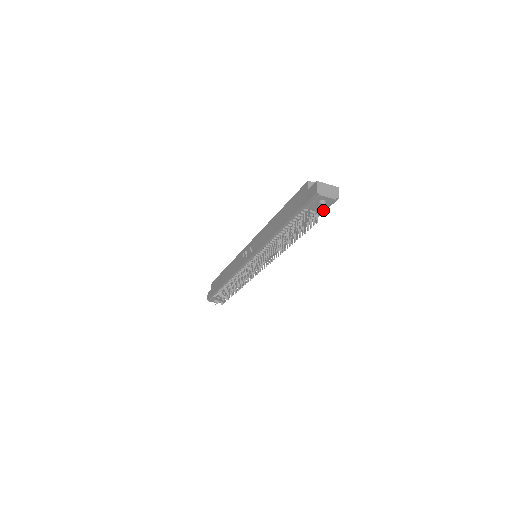
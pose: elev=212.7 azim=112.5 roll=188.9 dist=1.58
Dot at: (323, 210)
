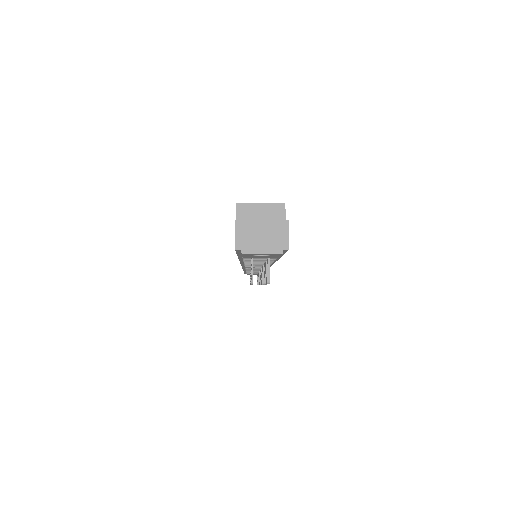
Dot at: (277, 256)
